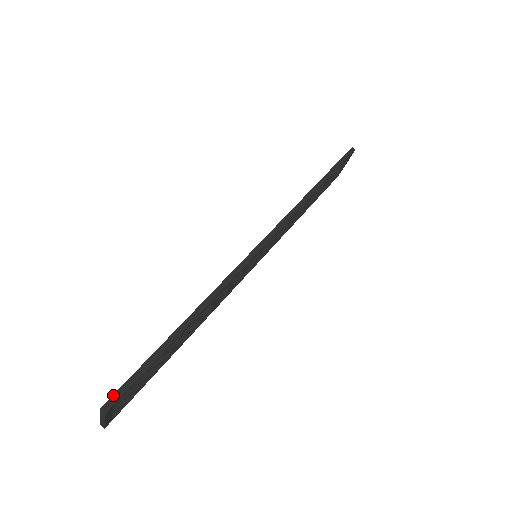
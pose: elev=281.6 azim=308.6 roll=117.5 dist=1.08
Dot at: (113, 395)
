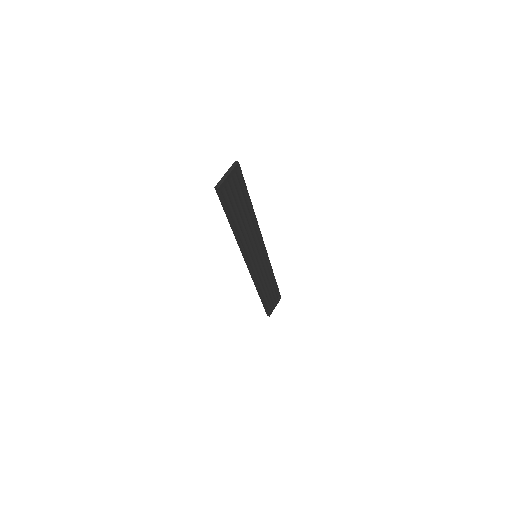
Dot at: (238, 167)
